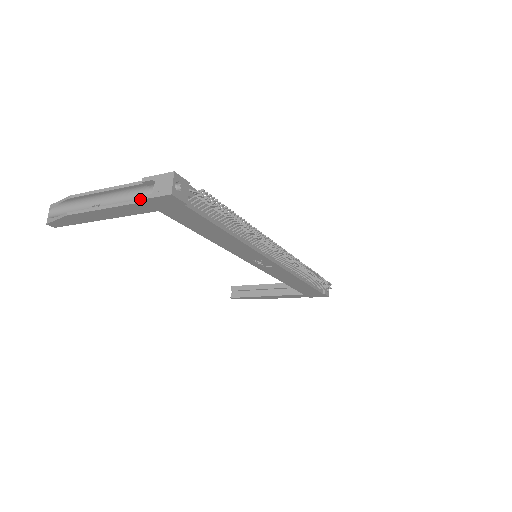
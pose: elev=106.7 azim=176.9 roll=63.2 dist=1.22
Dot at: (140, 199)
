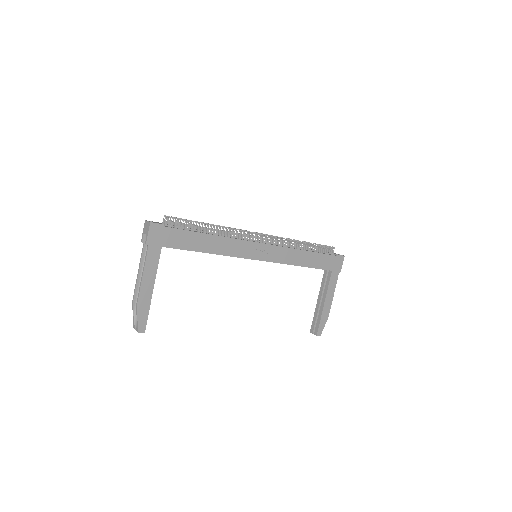
Dot at: (146, 244)
